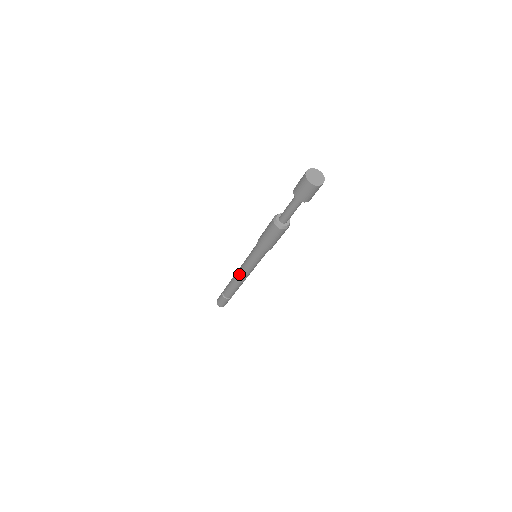
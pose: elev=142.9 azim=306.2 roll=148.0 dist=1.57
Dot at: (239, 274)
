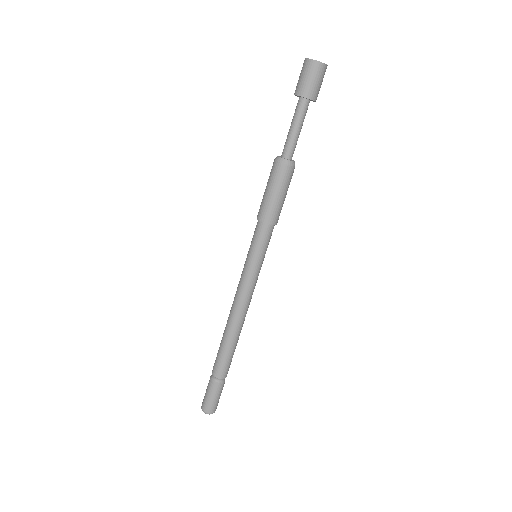
Dot at: (233, 303)
